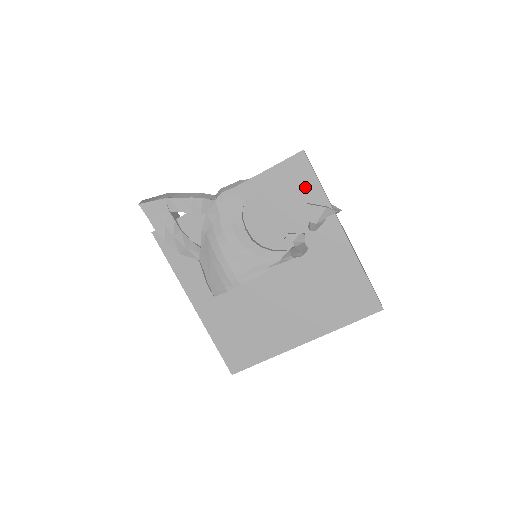
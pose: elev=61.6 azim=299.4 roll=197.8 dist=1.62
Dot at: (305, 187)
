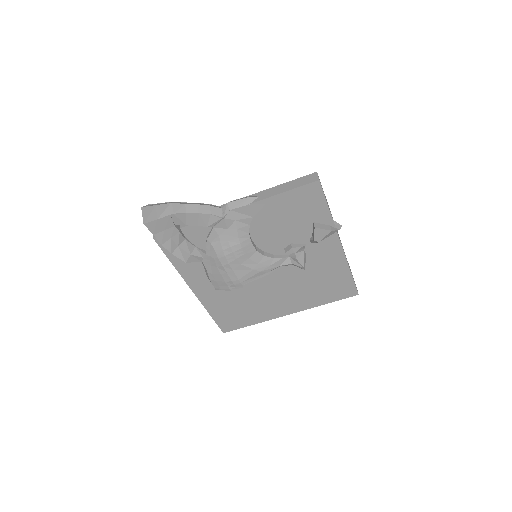
Dot at: (314, 210)
